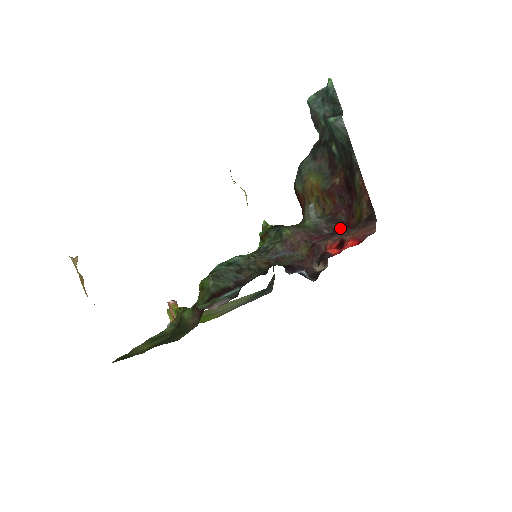
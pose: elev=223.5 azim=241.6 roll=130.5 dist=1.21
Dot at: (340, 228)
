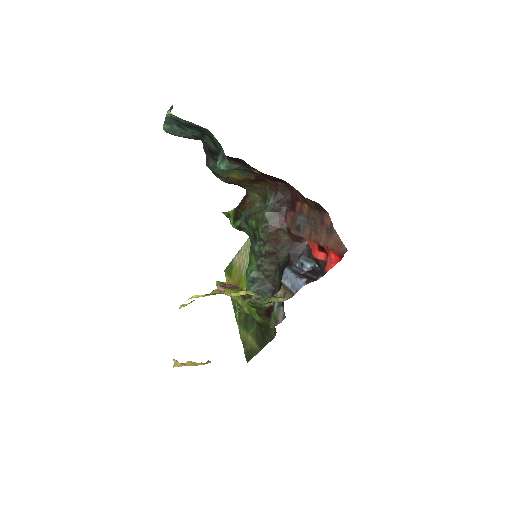
Dot at: (291, 199)
